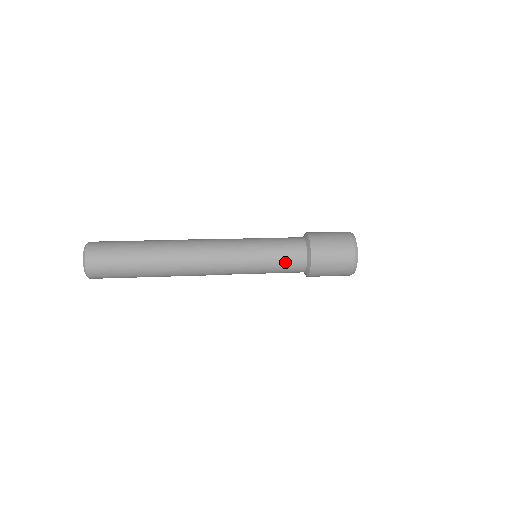
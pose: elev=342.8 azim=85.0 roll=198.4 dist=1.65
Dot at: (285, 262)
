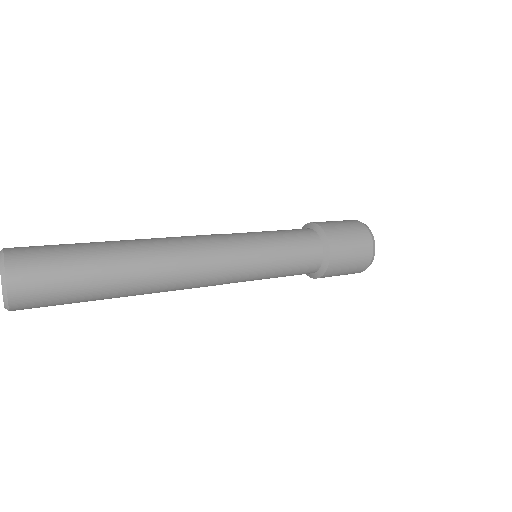
Dot at: (299, 256)
